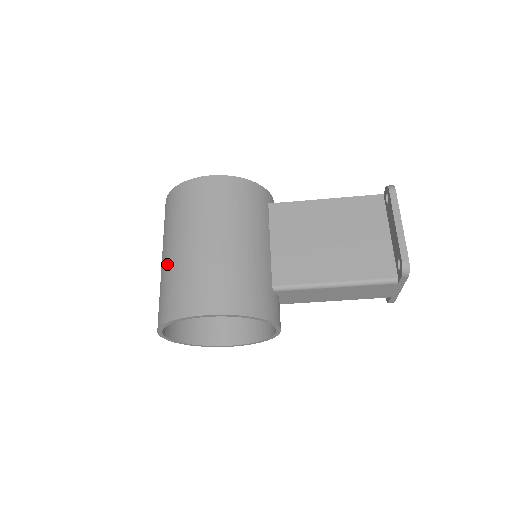
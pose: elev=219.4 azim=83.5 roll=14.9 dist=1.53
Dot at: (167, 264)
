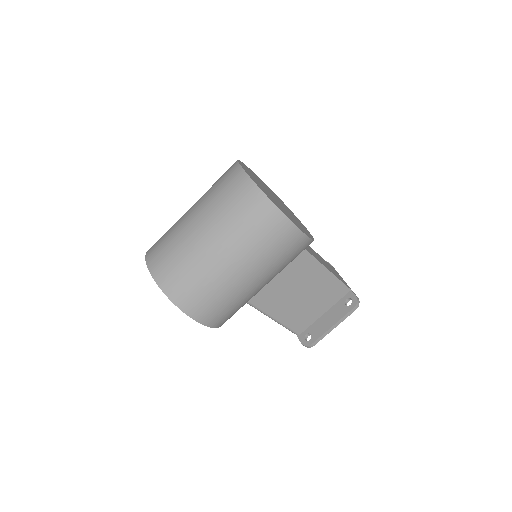
Dot at: (205, 255)
